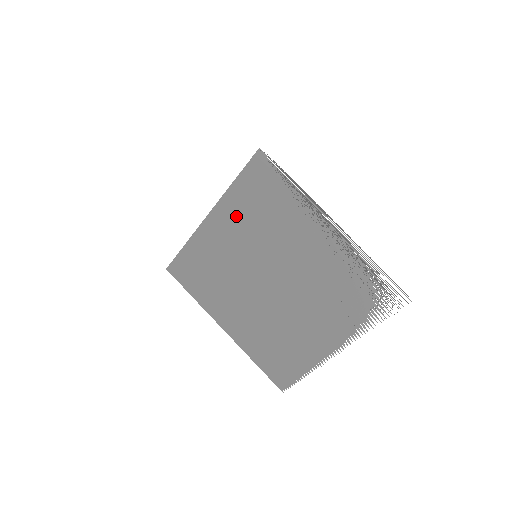
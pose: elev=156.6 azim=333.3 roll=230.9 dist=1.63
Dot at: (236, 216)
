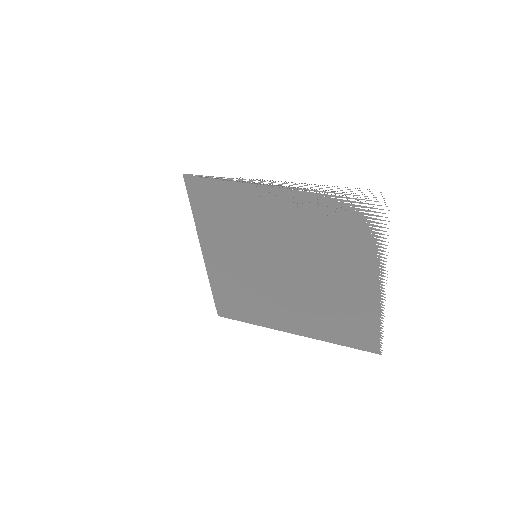
Dot at: (217, 237)
